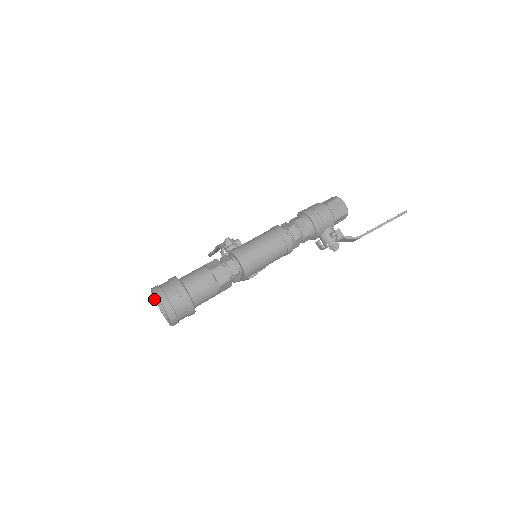
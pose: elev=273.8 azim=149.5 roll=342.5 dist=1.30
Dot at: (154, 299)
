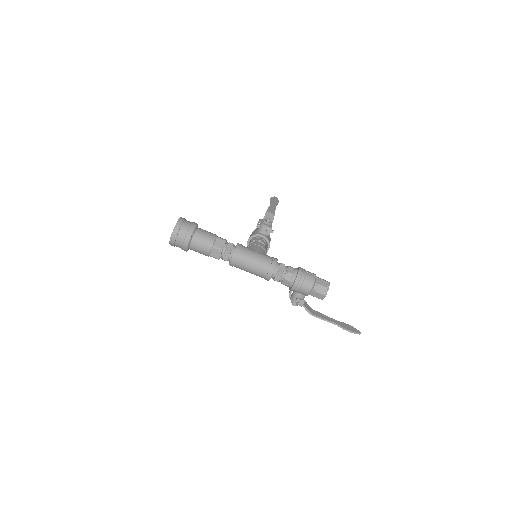
Dot at: occluded
